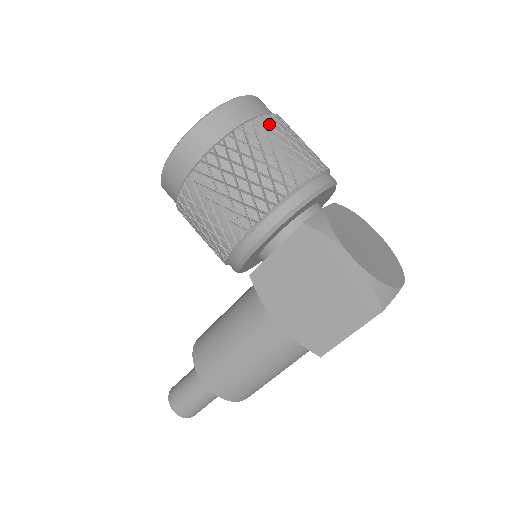
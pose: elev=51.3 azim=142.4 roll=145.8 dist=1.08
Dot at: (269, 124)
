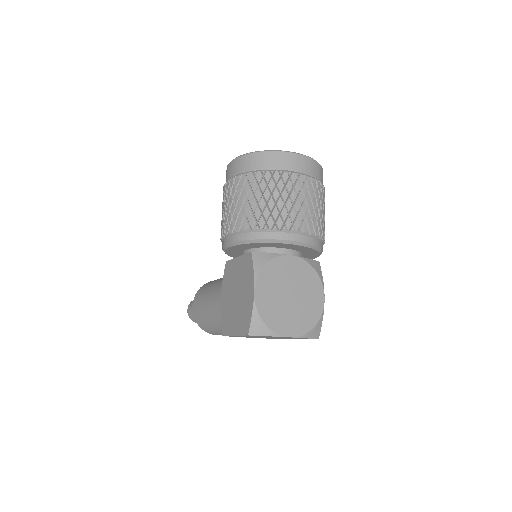
Dot at: (285, 180)
